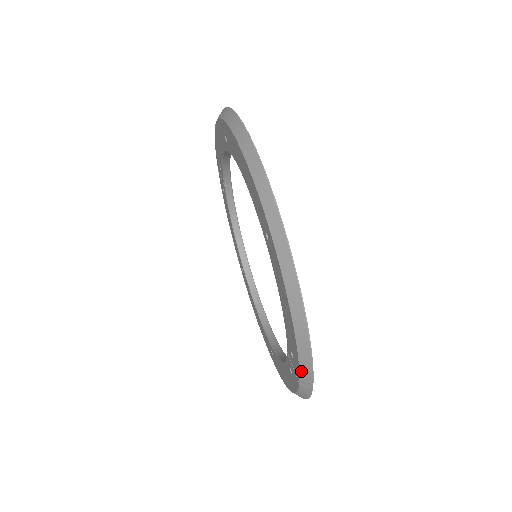
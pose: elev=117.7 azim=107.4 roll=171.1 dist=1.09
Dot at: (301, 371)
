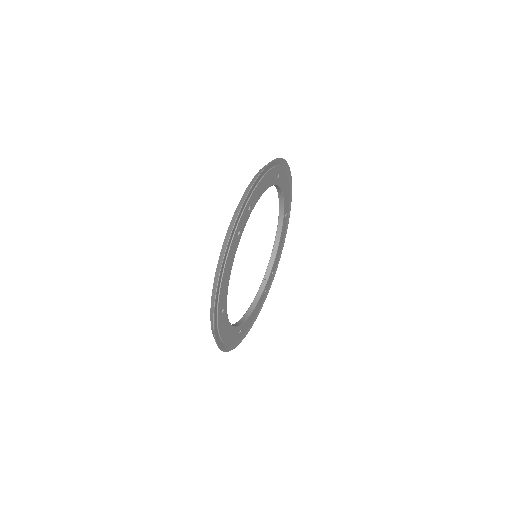
Dot at: (243, 196)
